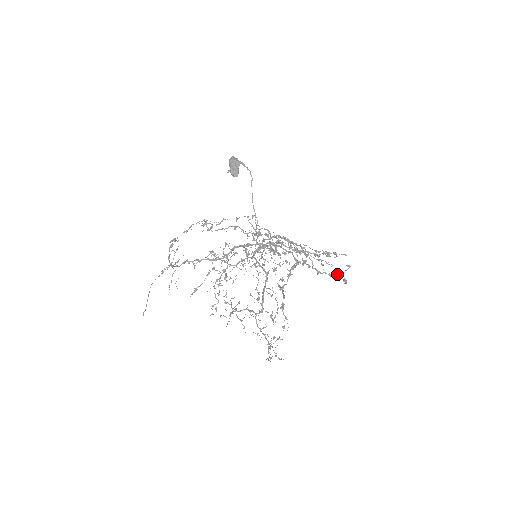
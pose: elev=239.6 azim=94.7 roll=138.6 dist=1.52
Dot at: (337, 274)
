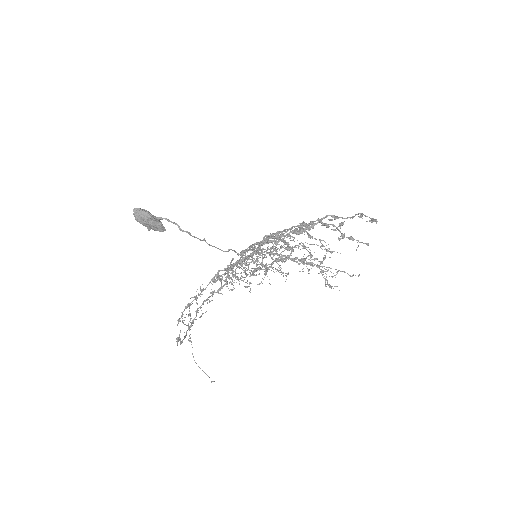
Dot at: (360, 215)
